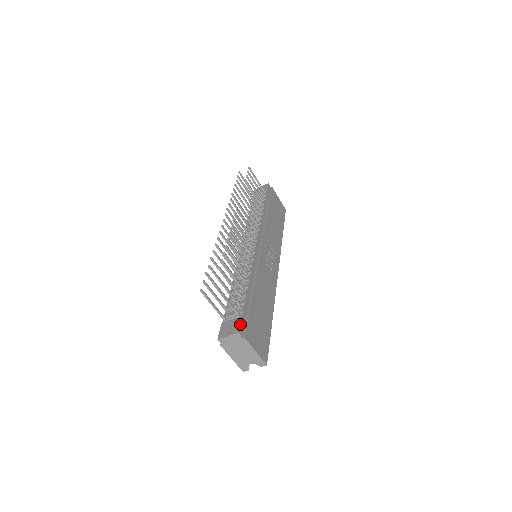
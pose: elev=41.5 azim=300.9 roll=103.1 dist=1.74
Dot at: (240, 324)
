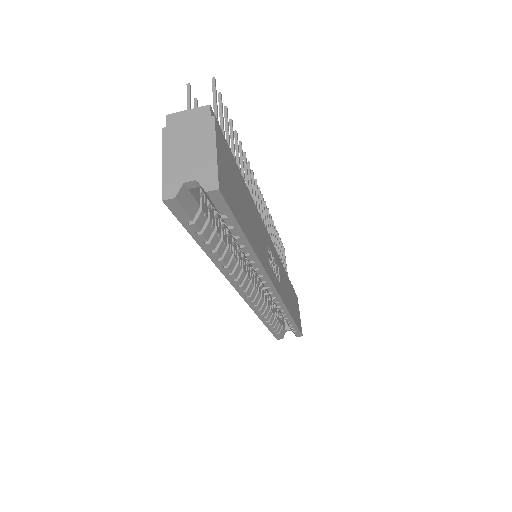
Dot at: occluded
